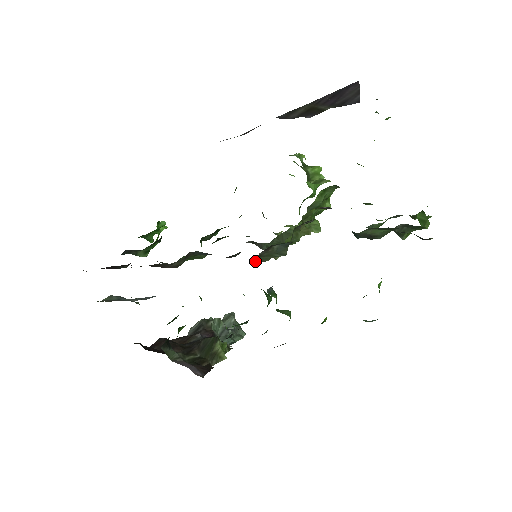
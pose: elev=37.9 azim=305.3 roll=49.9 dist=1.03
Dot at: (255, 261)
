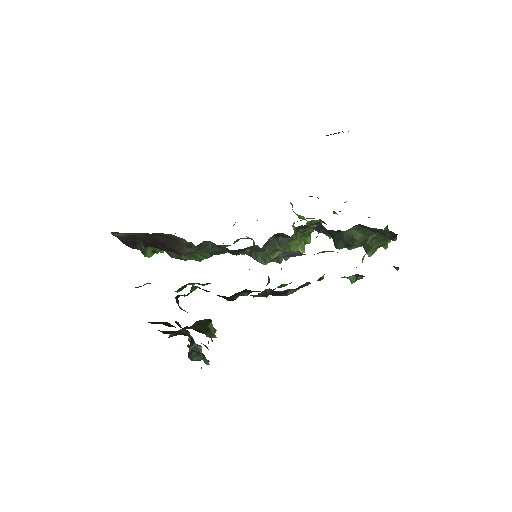
Dot at: (263, 247)
